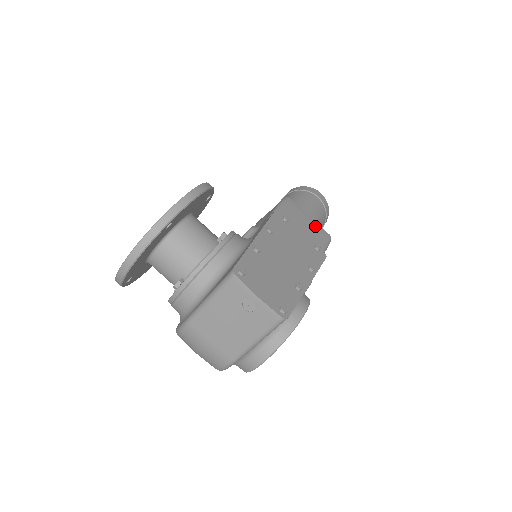
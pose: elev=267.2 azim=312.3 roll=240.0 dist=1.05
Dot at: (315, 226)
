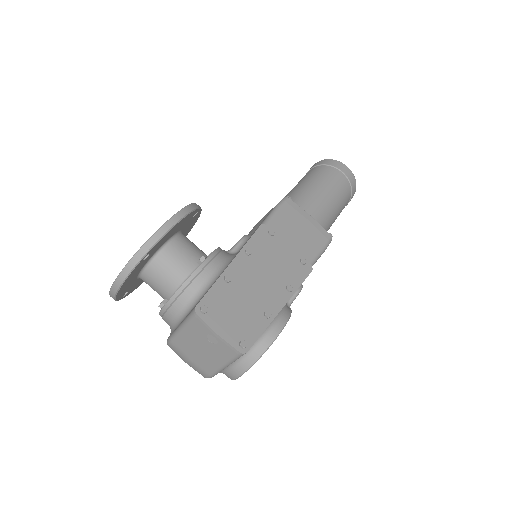
Dot at: (313, 228)
